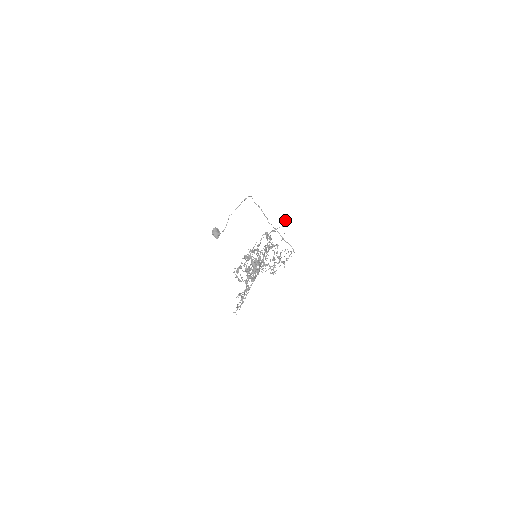
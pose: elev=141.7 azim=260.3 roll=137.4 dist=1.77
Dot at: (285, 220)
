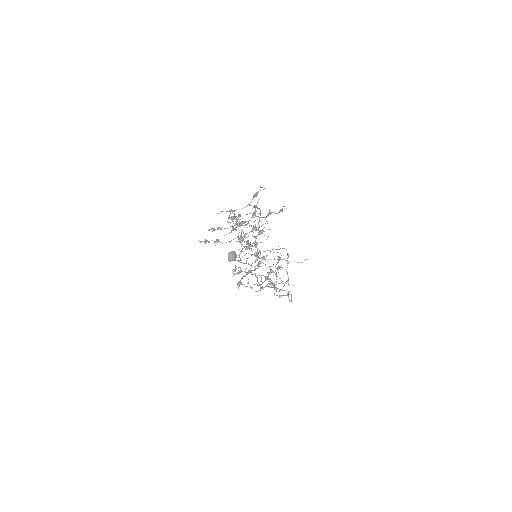
Dot at: (305, 259)
